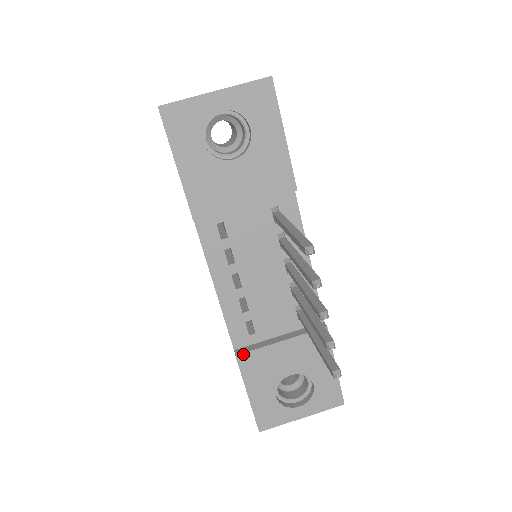
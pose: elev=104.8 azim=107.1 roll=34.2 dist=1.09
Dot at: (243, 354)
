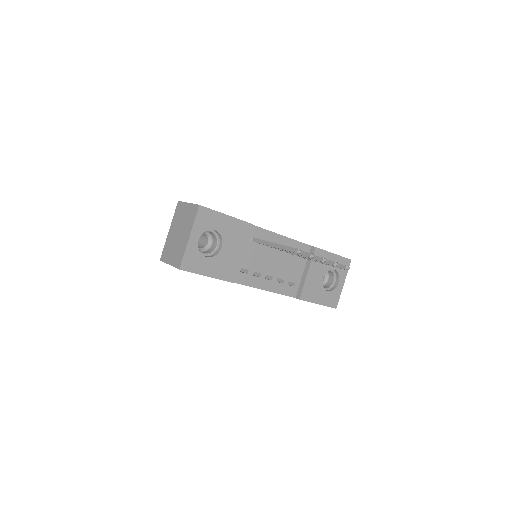
Dot at: (301, 295)
